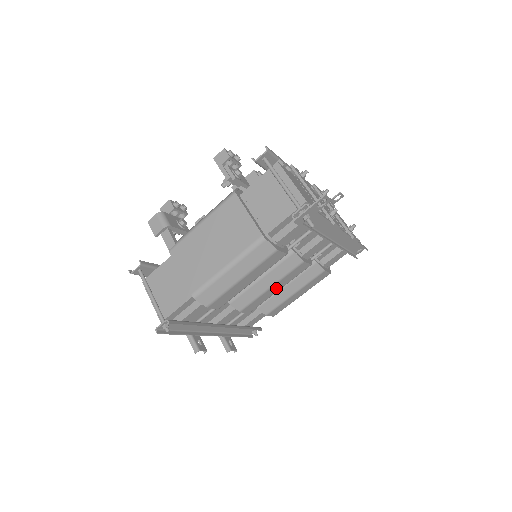
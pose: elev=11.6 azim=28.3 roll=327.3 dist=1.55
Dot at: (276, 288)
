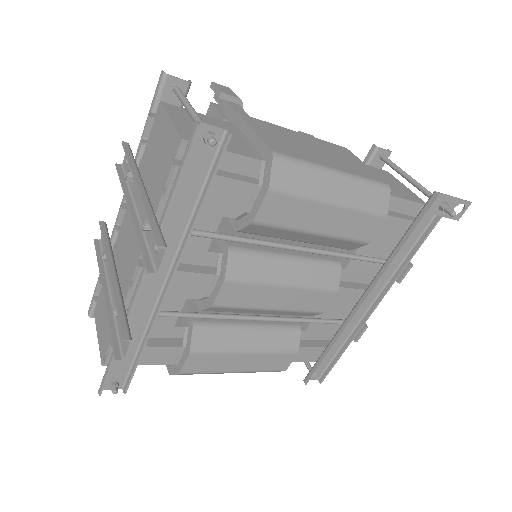
Dot at: (279, 299)
